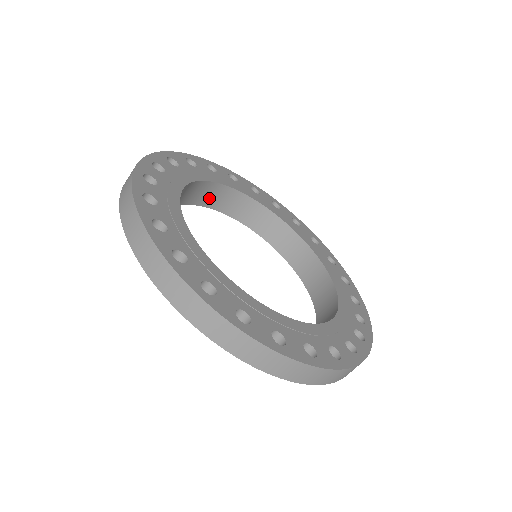
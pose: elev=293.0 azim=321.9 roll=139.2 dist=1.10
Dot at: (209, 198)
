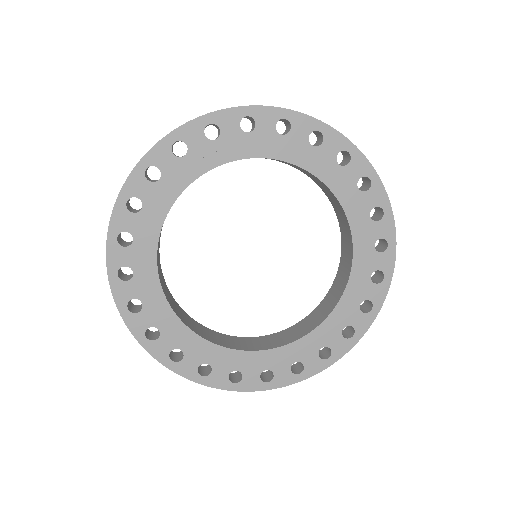
Dot at: occluded
